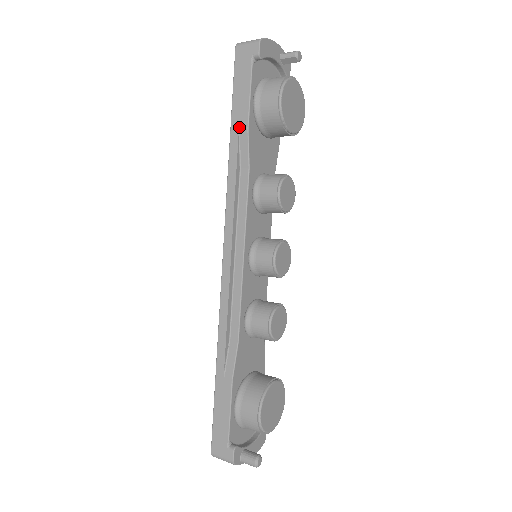
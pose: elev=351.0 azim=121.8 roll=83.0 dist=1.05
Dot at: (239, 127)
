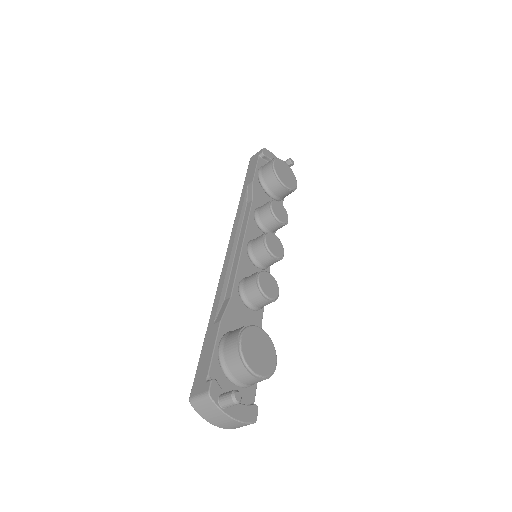
Dot at: (248, 184)
